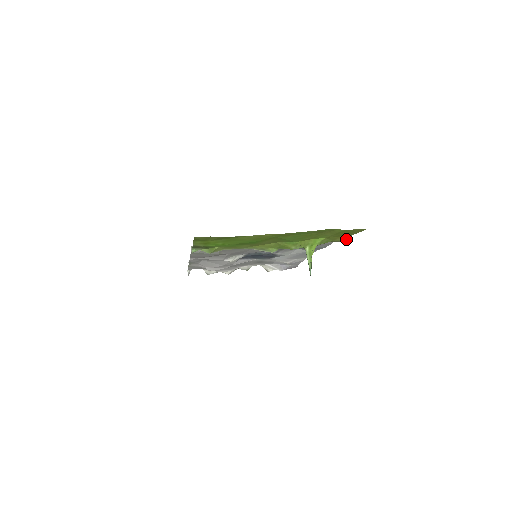
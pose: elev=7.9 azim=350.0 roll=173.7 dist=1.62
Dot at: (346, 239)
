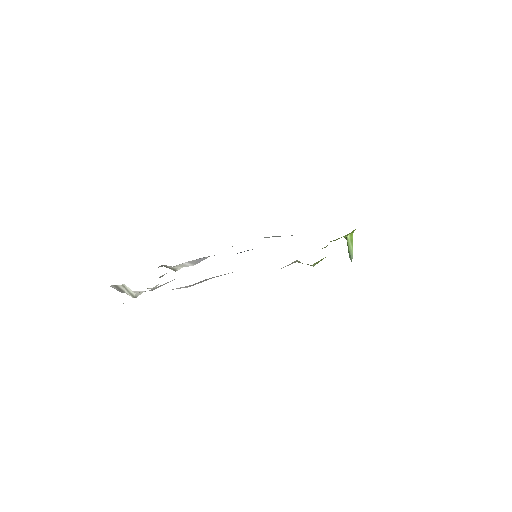
Dot at: occluded
